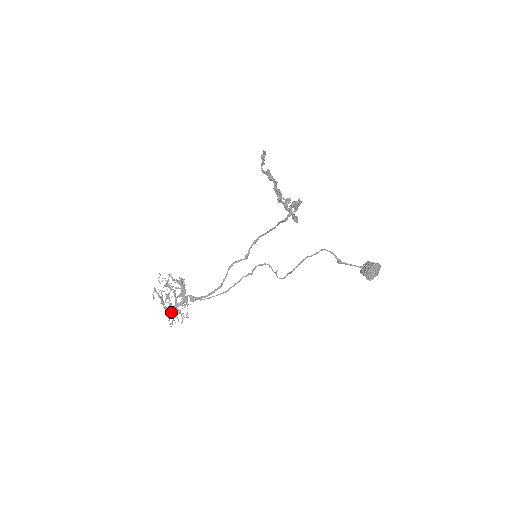
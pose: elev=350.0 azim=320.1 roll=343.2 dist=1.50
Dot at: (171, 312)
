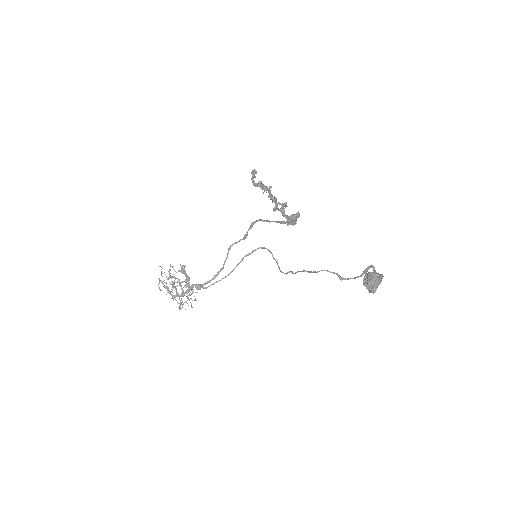
Dot at: occluded
